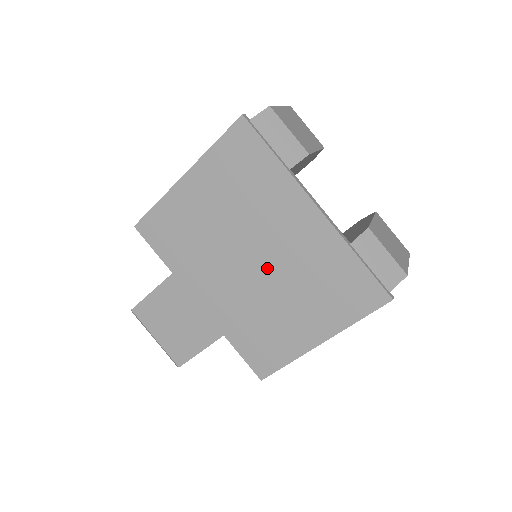
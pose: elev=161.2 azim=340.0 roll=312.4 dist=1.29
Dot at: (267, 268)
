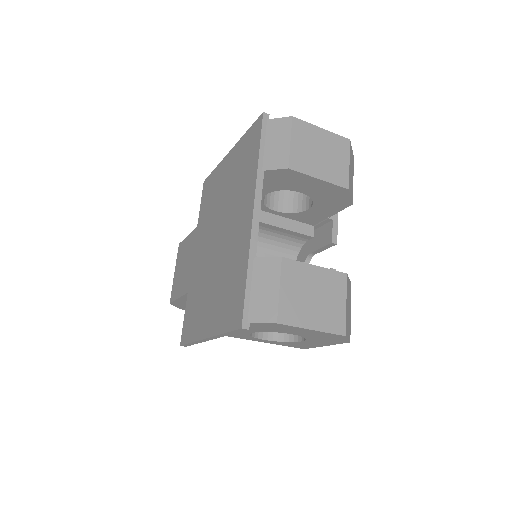
Dot at: (219, 249)
